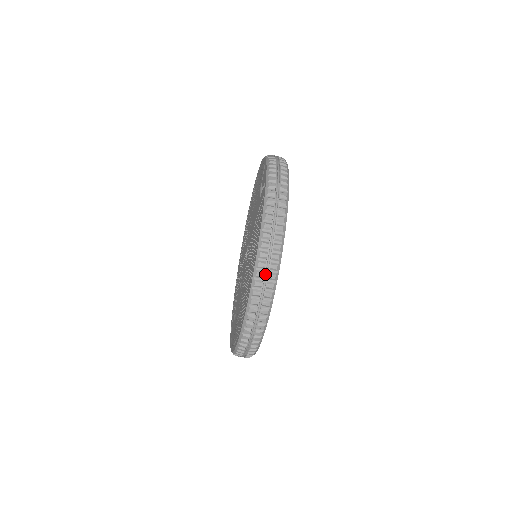
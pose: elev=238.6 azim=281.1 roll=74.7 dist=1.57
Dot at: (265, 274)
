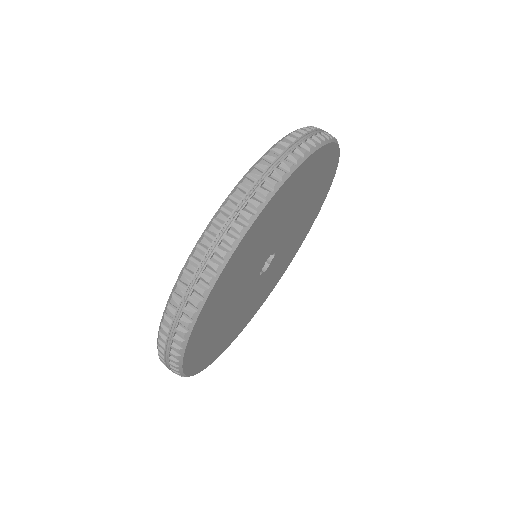
Dot at: (314, 132)
